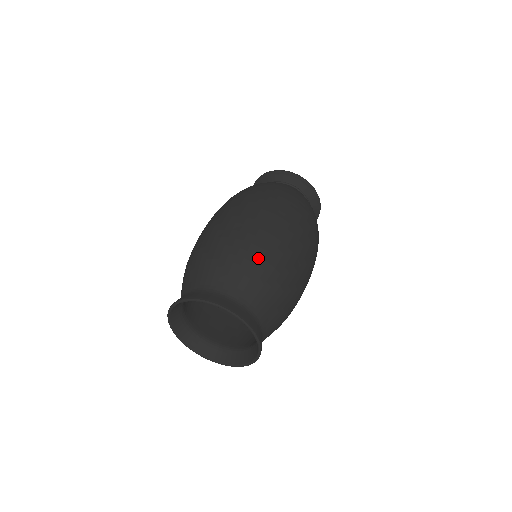
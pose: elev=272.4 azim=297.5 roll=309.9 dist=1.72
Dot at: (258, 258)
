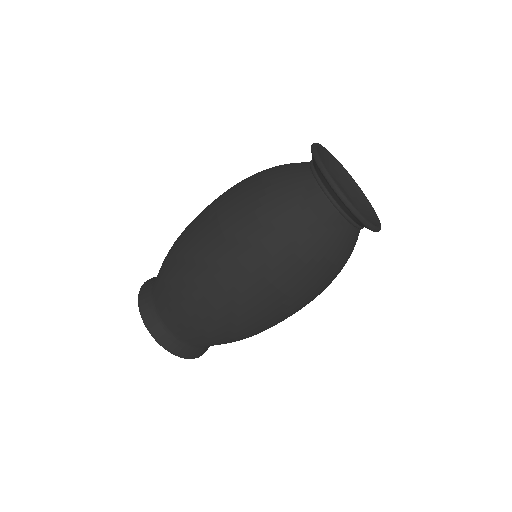
Dot at: (210, 329)
